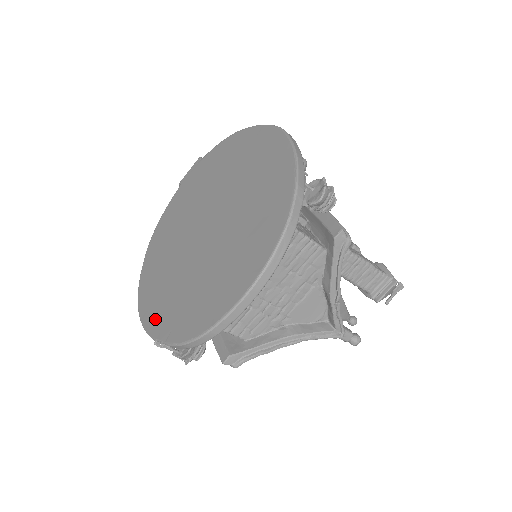
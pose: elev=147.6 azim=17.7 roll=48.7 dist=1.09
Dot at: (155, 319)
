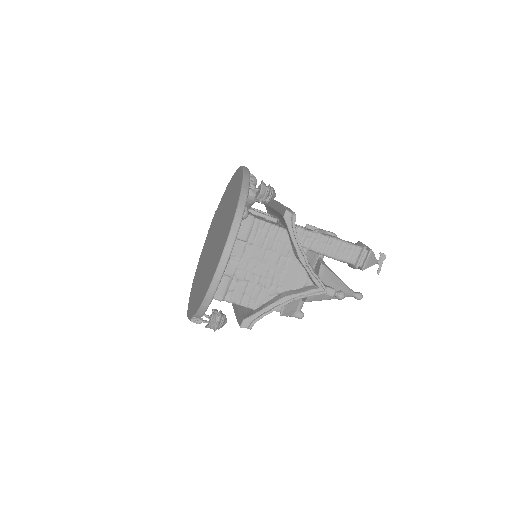
Dot at: (192, 309)
